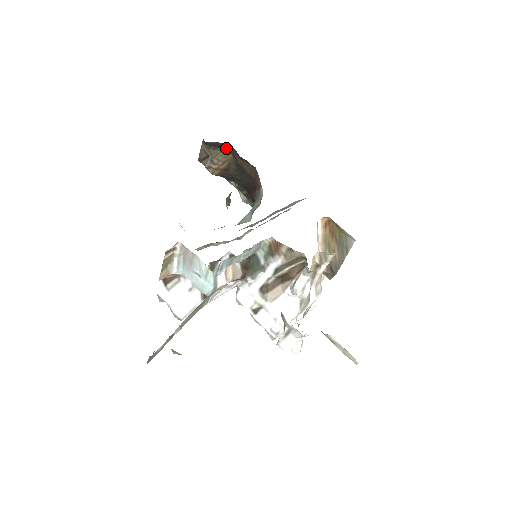
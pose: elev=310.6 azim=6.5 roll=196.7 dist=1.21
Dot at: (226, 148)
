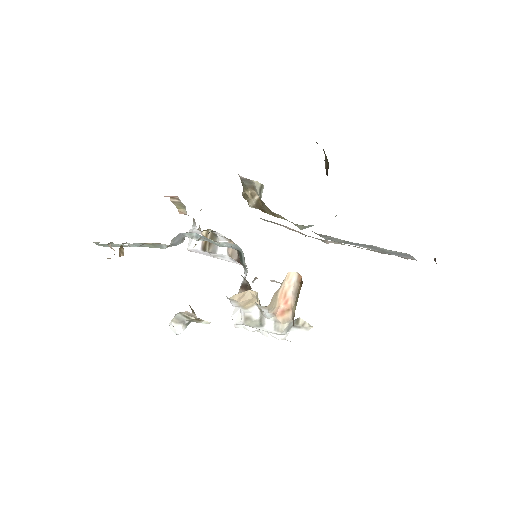
Dot at: occluded
